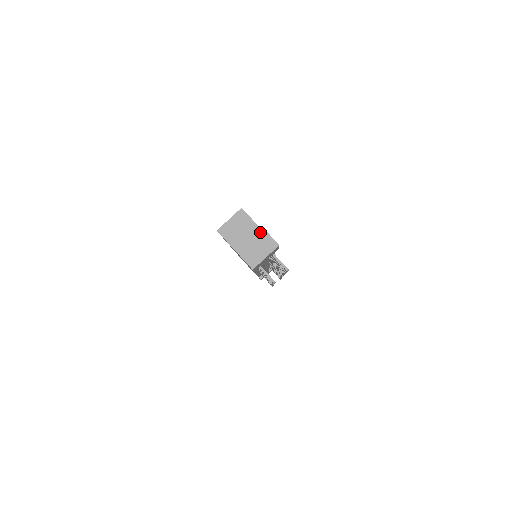
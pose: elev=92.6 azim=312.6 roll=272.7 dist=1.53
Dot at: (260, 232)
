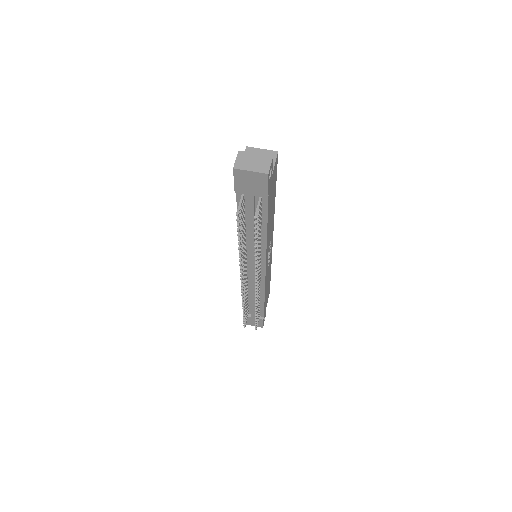
Dot at: (268, 156)
